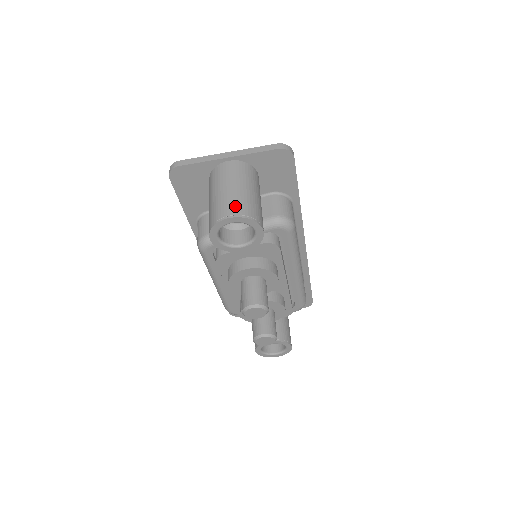
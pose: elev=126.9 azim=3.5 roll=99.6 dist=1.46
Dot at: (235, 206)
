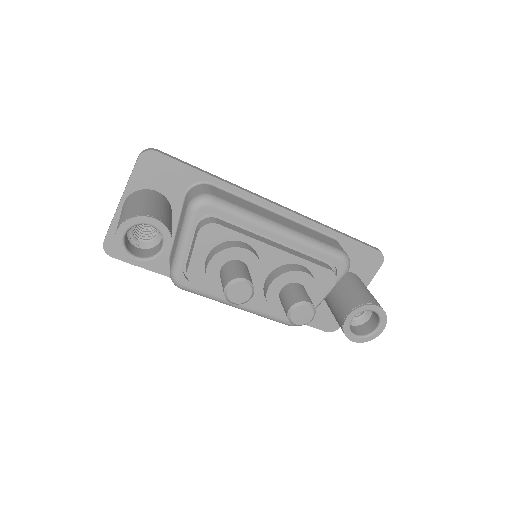
Dot at: (119, 222)
